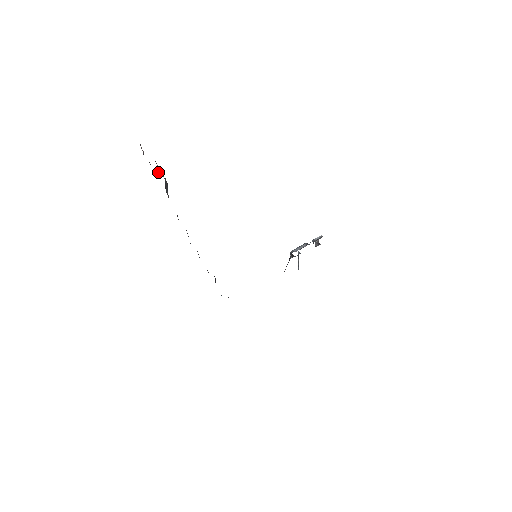
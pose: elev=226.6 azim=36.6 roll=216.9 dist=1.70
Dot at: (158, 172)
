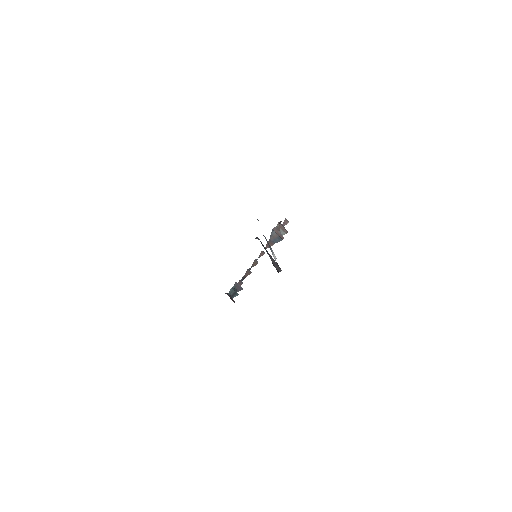
Dot at: (281, 232)
